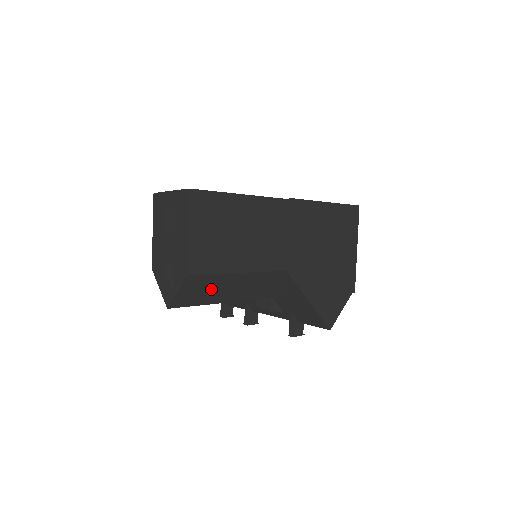
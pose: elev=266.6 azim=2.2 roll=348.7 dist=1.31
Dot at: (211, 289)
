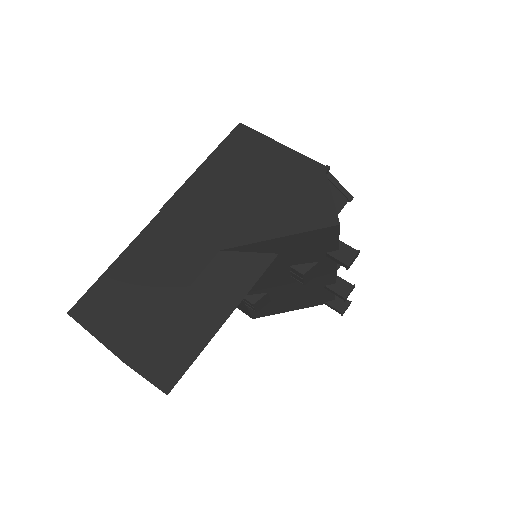
Dot at: (175, 343)
